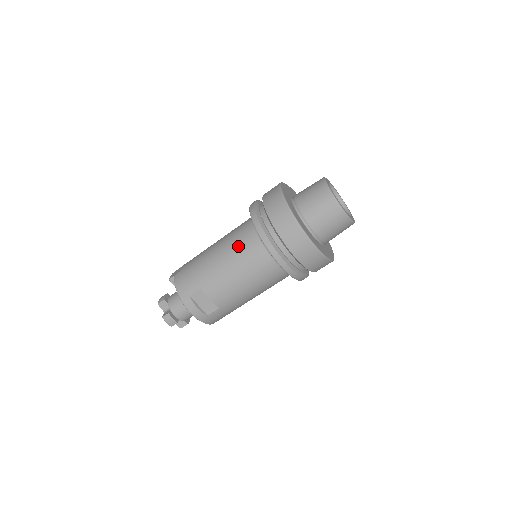
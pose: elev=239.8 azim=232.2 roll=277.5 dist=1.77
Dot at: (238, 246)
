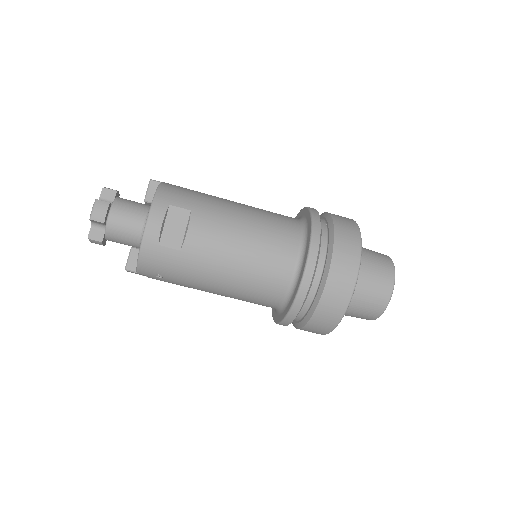
Dot at: (271, 218)
